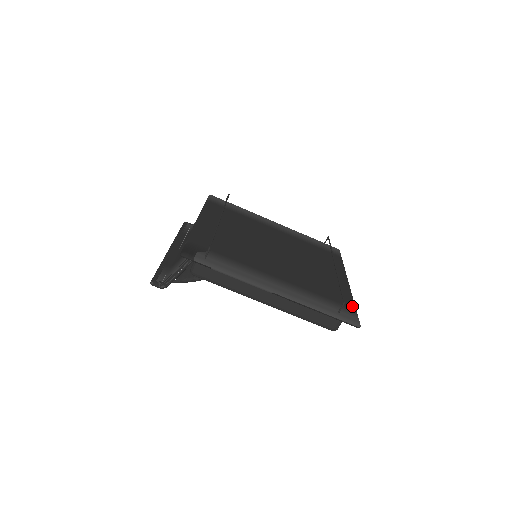
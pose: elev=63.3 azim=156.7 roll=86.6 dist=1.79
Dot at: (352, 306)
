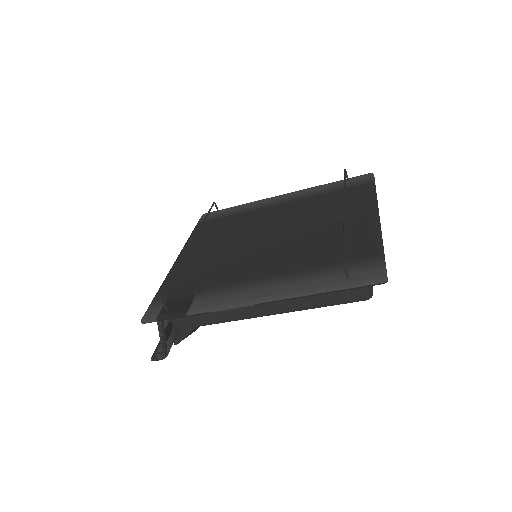
Dot at: (374, 254)
